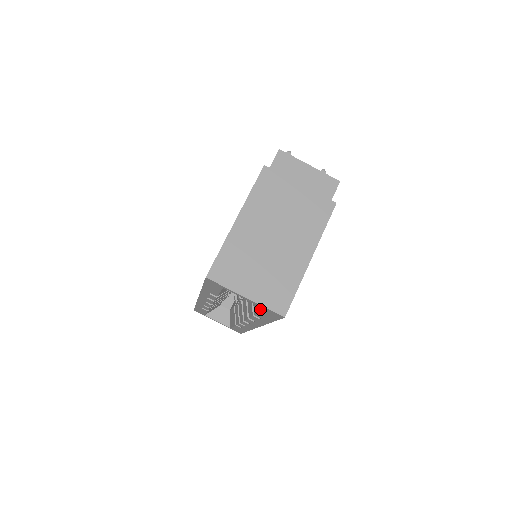
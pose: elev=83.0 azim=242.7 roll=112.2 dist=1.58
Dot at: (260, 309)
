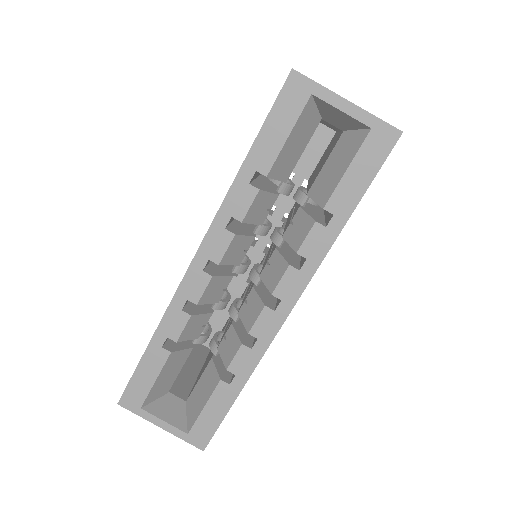
Dot at: (349, 159)
